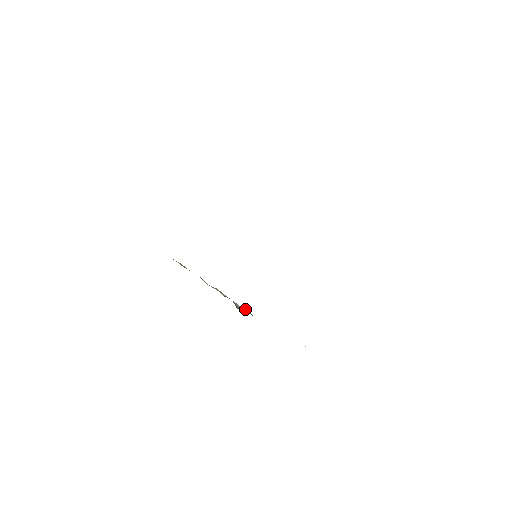
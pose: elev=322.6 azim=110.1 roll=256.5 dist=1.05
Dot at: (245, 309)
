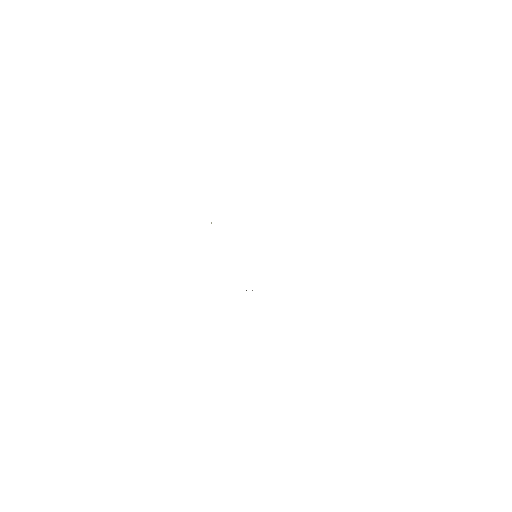
Dot at: occluded
